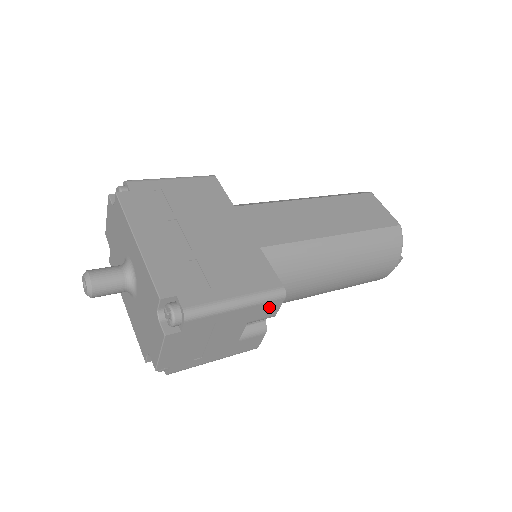
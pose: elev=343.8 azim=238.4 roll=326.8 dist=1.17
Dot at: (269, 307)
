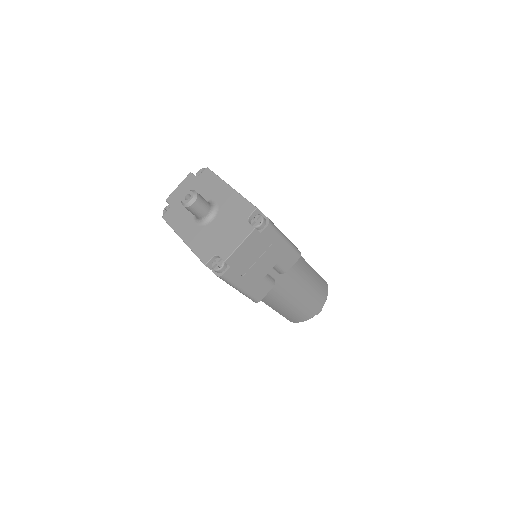
Dot at: (291, 258)
